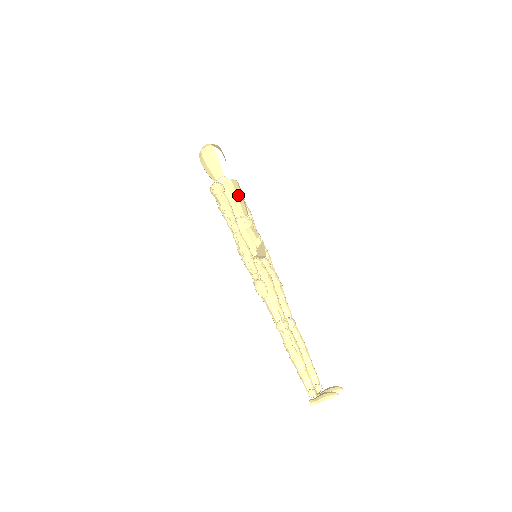
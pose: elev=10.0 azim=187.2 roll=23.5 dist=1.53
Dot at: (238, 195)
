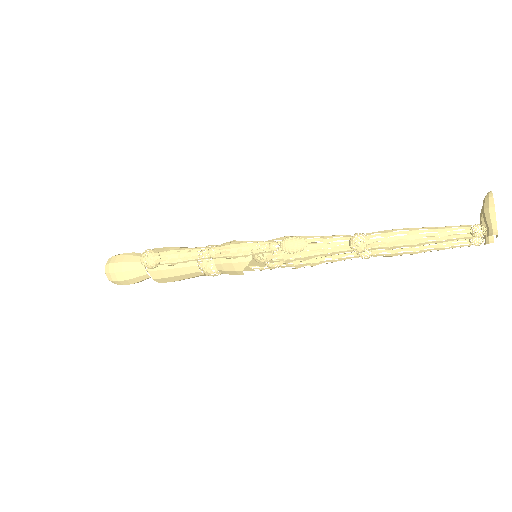
Dot at: occluded
